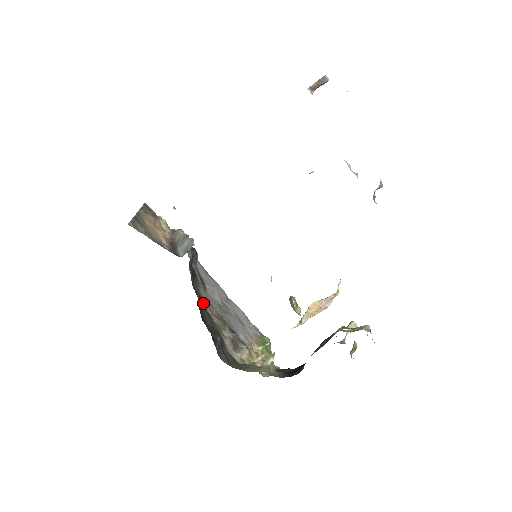
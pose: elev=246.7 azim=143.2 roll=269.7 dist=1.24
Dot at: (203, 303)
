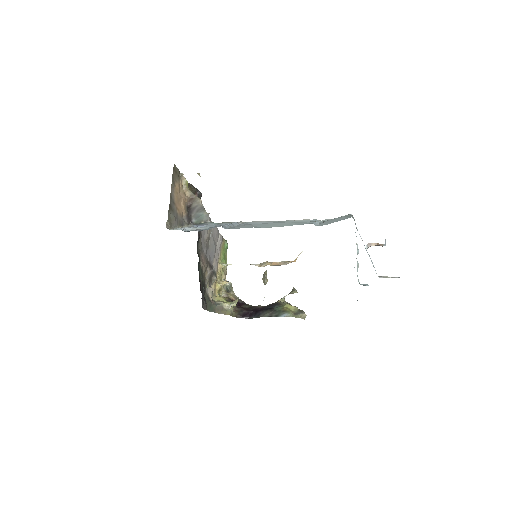
Dot at: occluded
